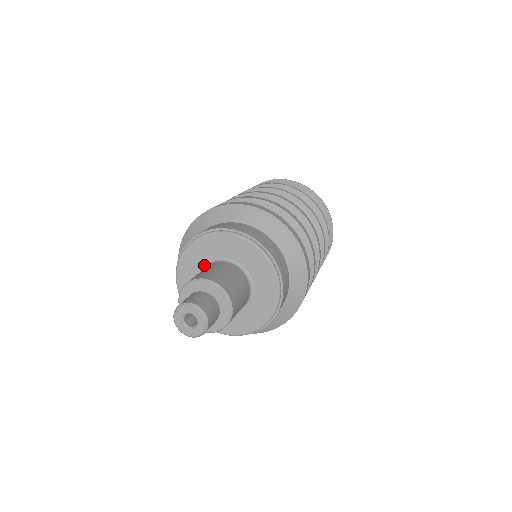
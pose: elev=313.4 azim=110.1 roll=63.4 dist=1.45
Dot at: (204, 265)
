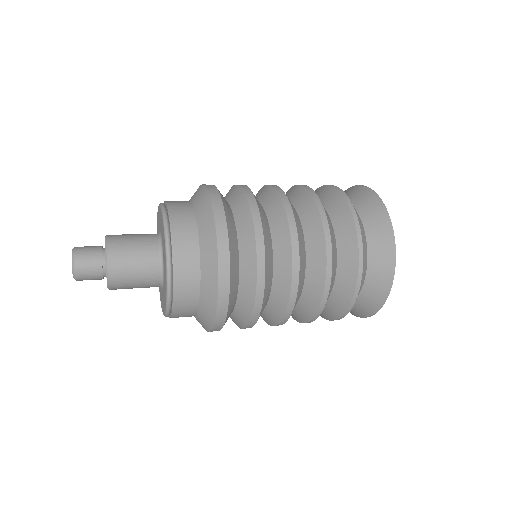
Dot at: occluded
